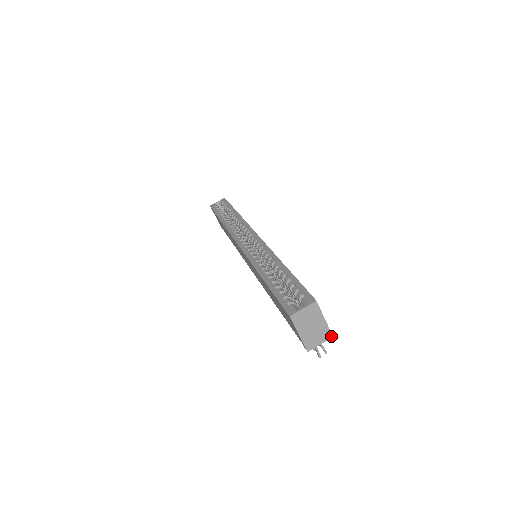
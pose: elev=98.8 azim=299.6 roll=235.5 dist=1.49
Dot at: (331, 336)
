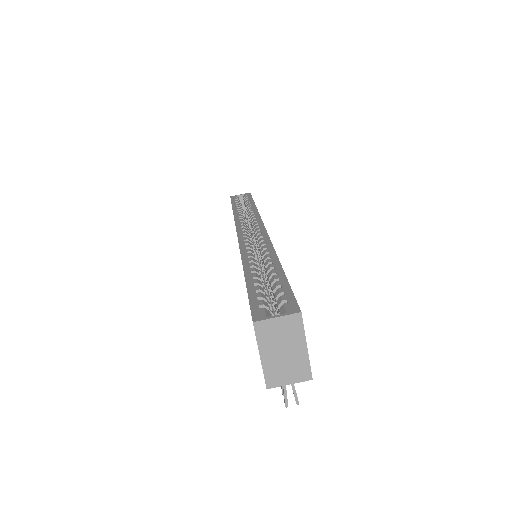
Dot at: (310, 377)
